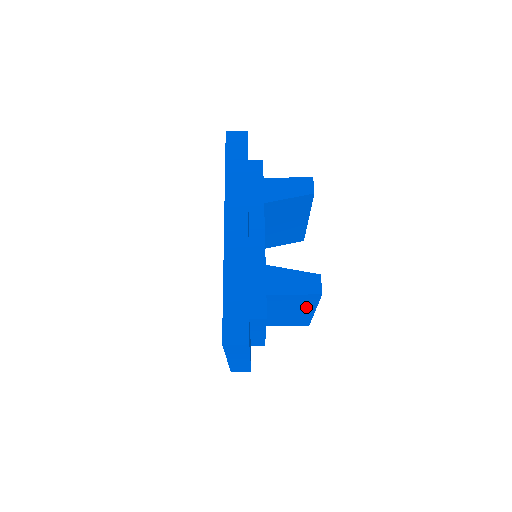
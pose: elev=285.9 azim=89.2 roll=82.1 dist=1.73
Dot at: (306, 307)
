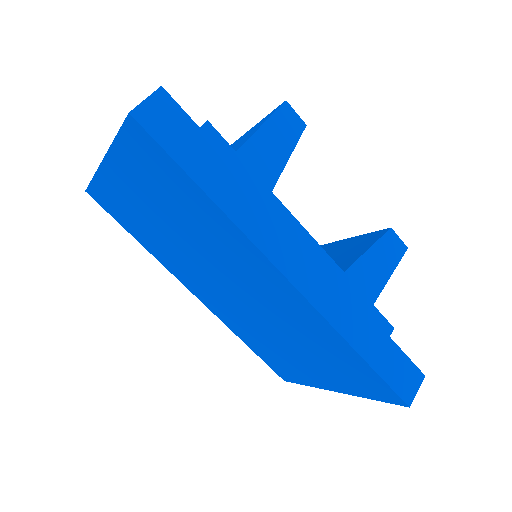
Dot at: occluded
